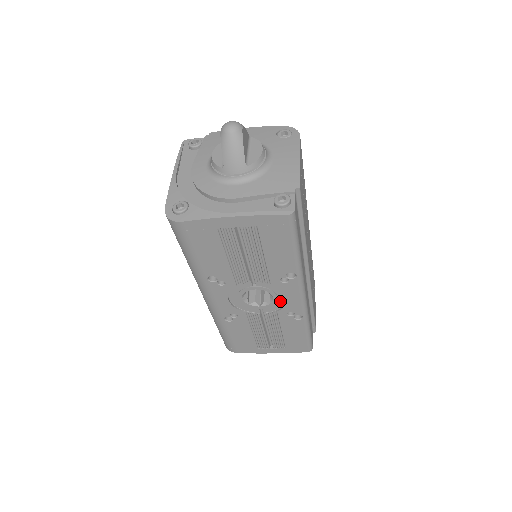
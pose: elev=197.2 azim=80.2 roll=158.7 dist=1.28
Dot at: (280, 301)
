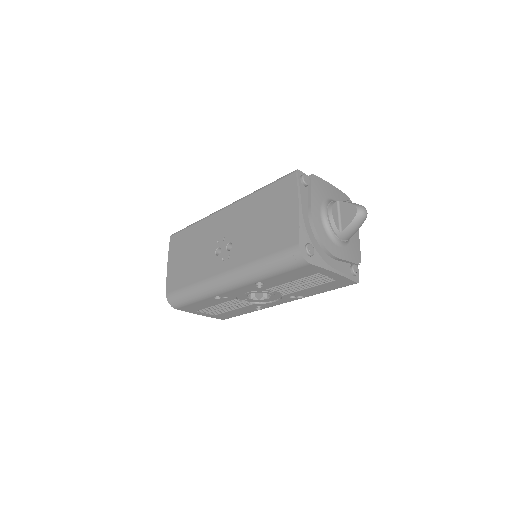
Dot at: (266, 300)
